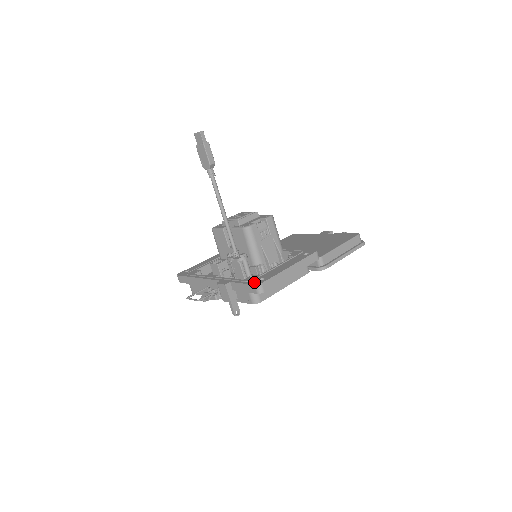
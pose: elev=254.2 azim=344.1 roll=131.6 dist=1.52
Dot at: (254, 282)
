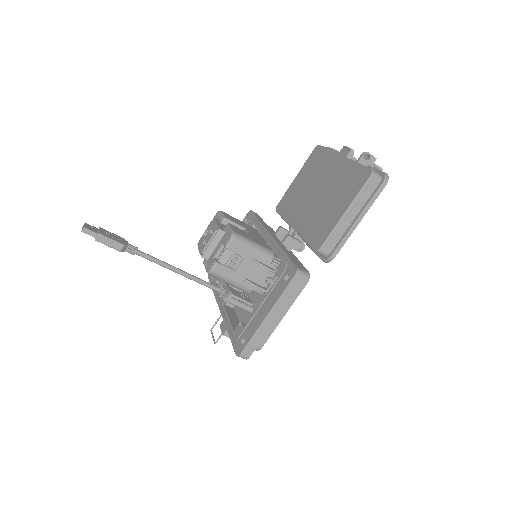
Dot at: (237, 347)
